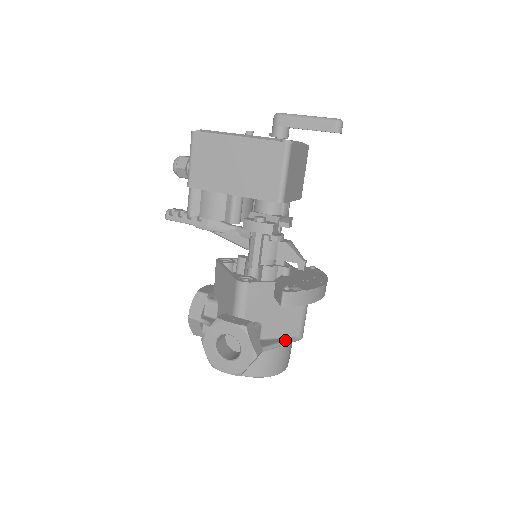
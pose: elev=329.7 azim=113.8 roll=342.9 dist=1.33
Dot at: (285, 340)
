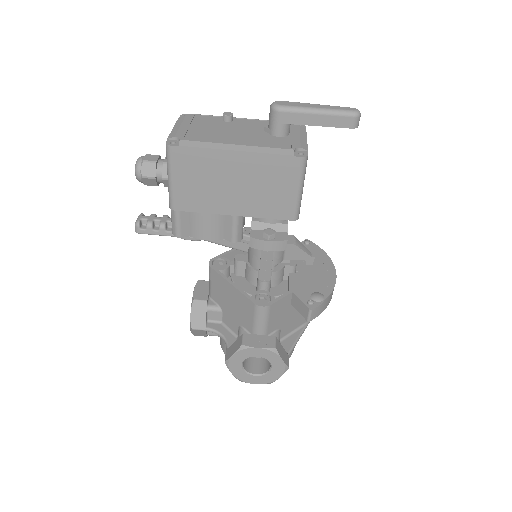
Dot at: (301, 332)
